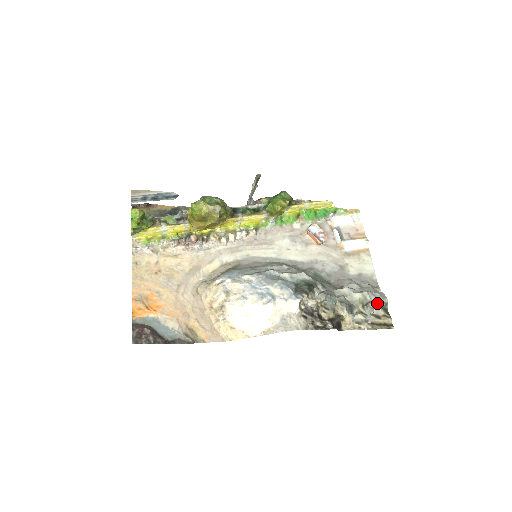
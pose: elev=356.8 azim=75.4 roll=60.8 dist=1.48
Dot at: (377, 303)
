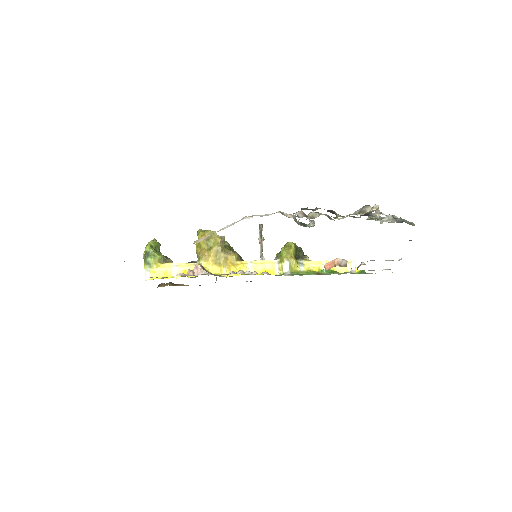
Dot at: (391, 216)
